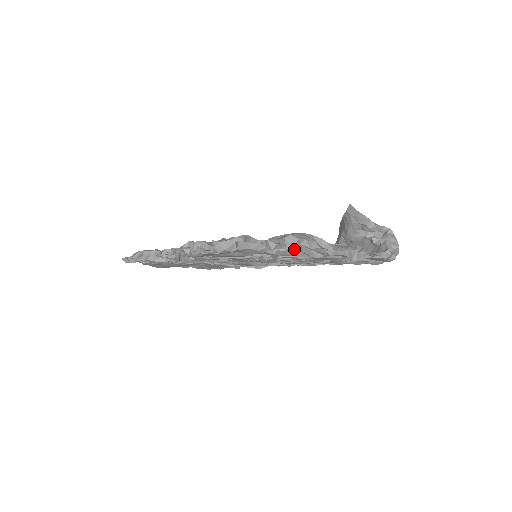
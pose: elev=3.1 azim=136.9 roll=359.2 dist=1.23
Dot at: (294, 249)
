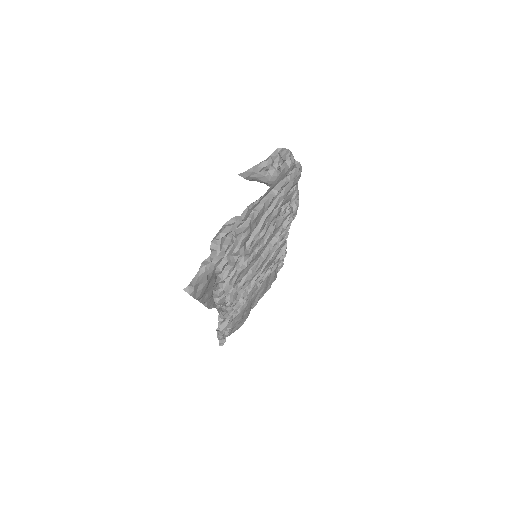
Dot at: (227, 242)
